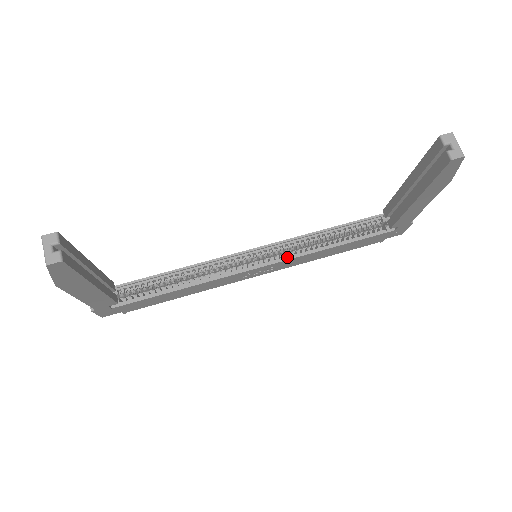
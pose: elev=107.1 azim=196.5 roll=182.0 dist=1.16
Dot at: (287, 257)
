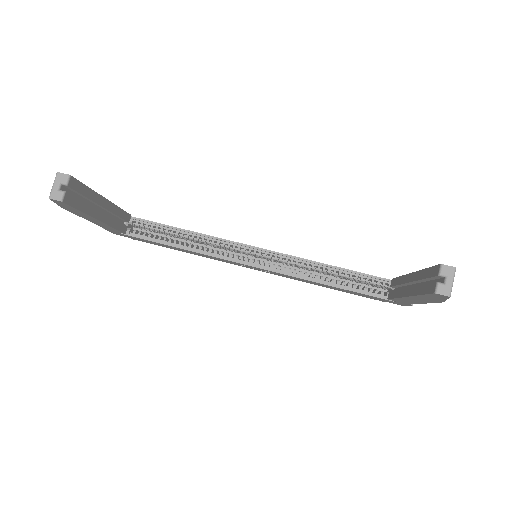
Dot at: (283, 271)
